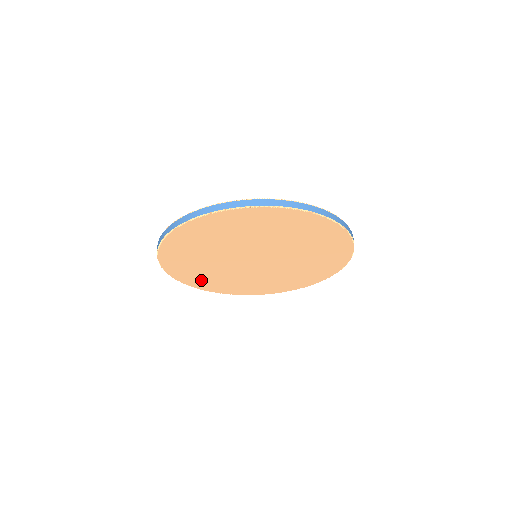
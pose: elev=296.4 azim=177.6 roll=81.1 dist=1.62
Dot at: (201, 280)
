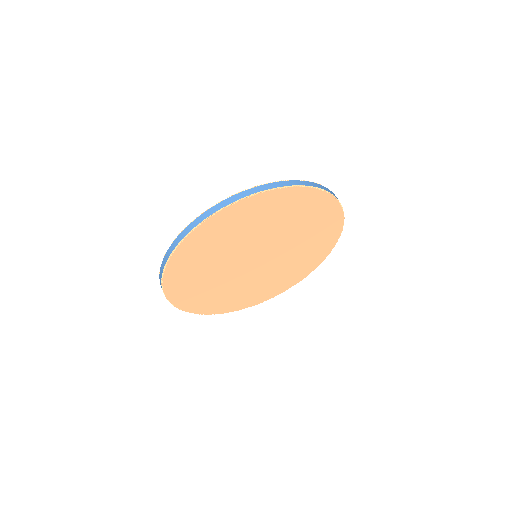
Dot at: (239, 301)
